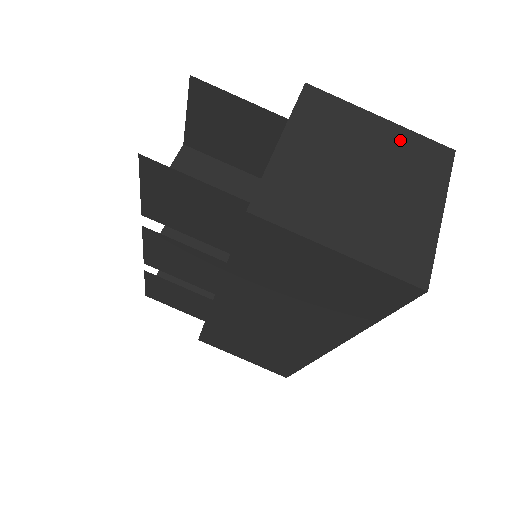
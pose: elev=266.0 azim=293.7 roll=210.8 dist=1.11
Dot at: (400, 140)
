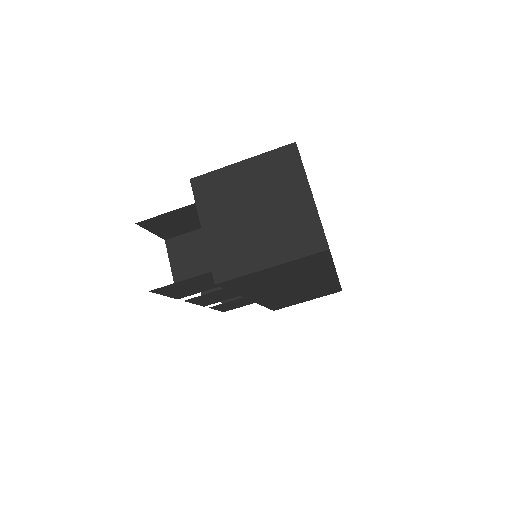
Dot at: (261, 166)
